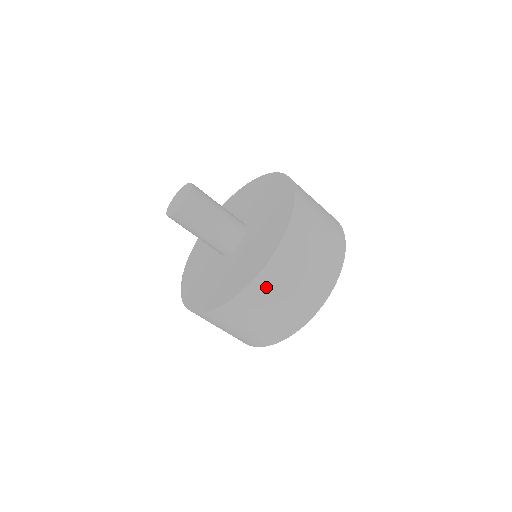
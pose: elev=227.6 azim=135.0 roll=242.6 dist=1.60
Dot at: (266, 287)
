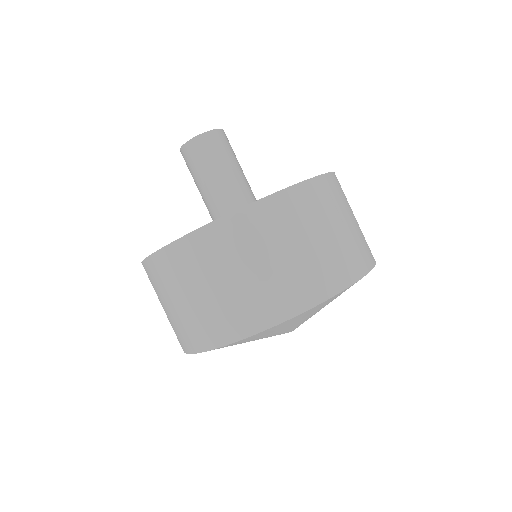
Dot at: (222, 243)
